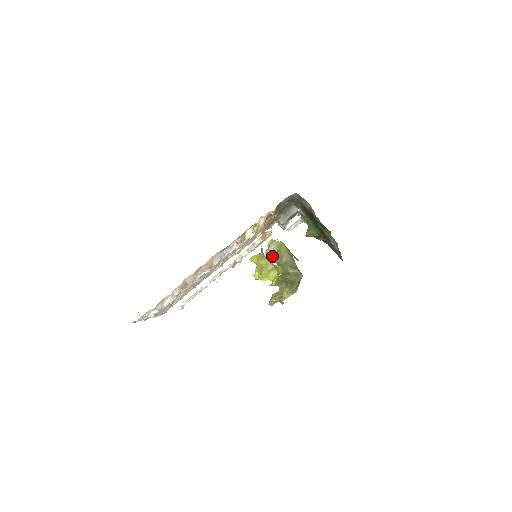
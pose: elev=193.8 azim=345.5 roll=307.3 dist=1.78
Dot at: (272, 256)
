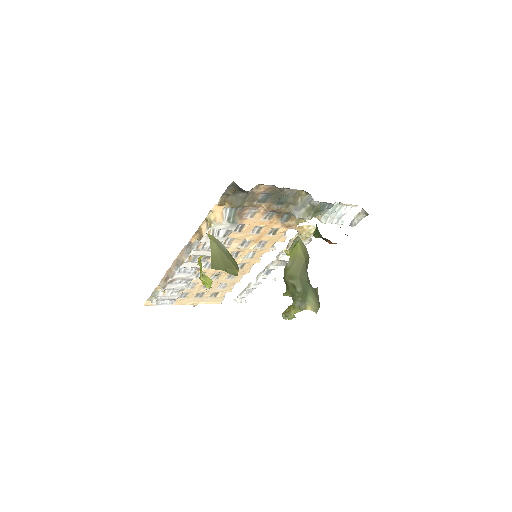
Dot at: occluded
